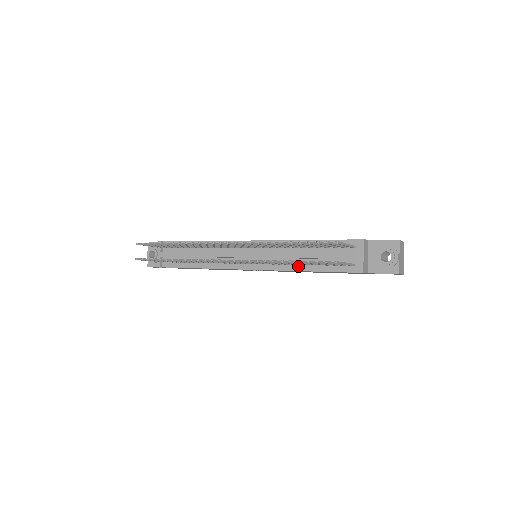
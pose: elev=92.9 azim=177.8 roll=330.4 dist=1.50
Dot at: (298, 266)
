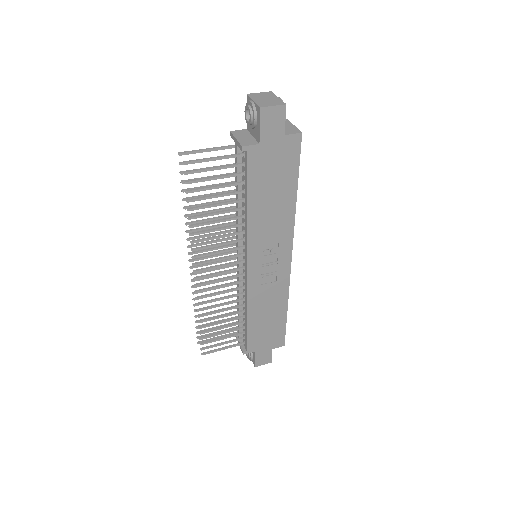
Dot at: (245, 215)
